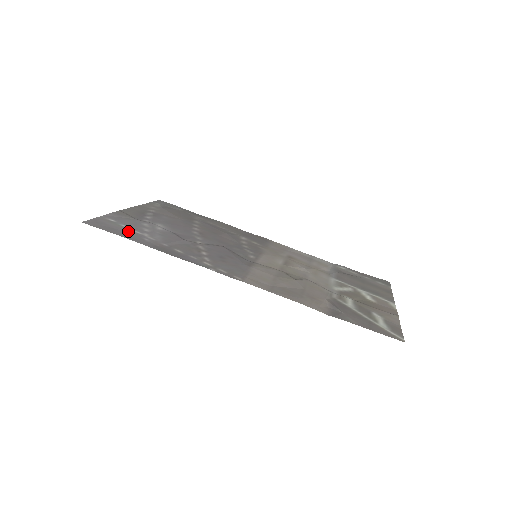
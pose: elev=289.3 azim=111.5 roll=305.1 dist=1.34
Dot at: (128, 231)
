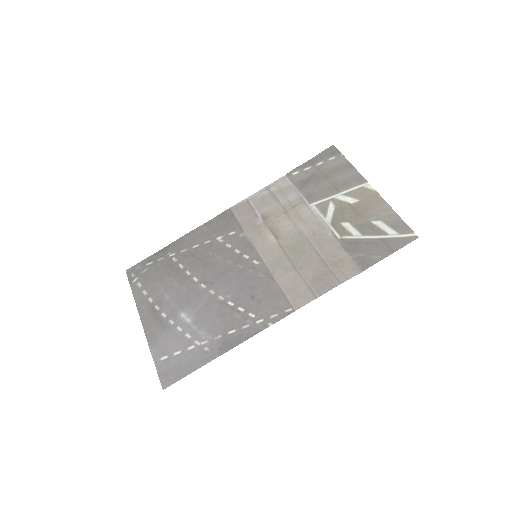
Dot at: (188, 356)
